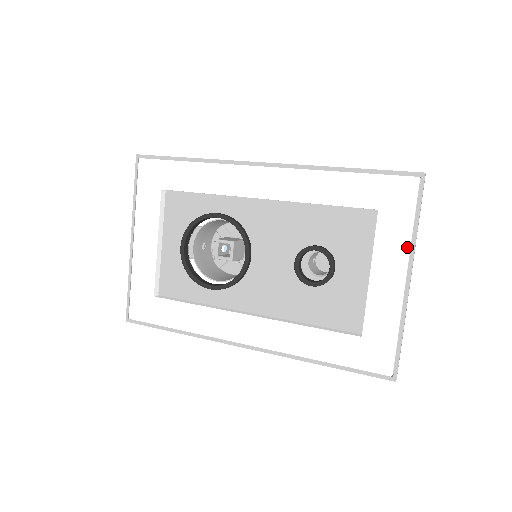
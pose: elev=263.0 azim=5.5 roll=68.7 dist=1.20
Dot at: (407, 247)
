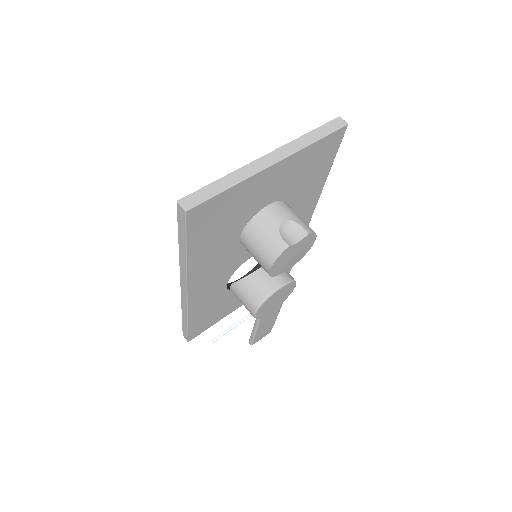
Dot at: occluded
